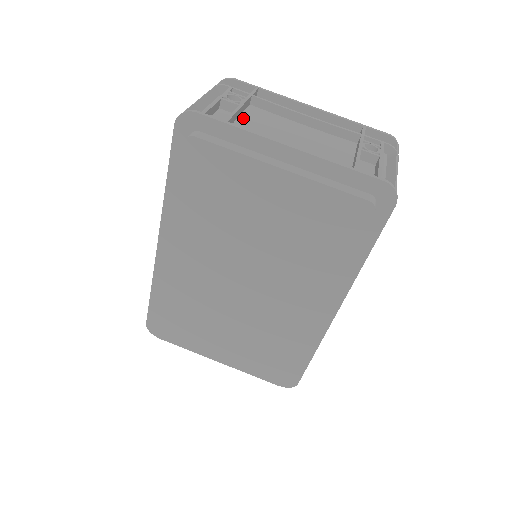
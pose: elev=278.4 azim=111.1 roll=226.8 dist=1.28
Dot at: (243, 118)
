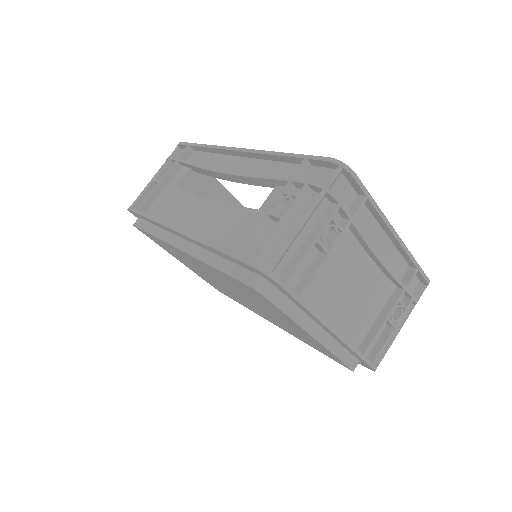
Dot at: occluded
